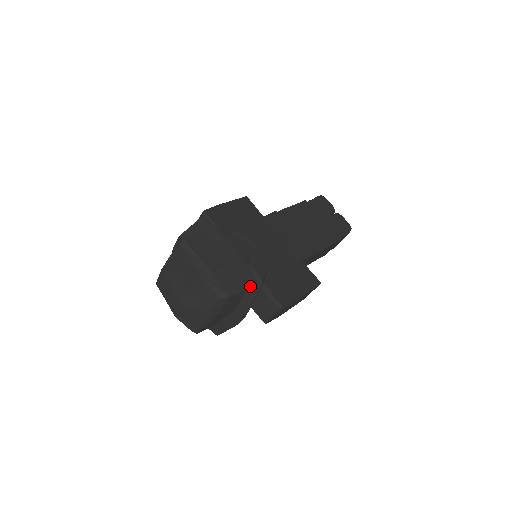
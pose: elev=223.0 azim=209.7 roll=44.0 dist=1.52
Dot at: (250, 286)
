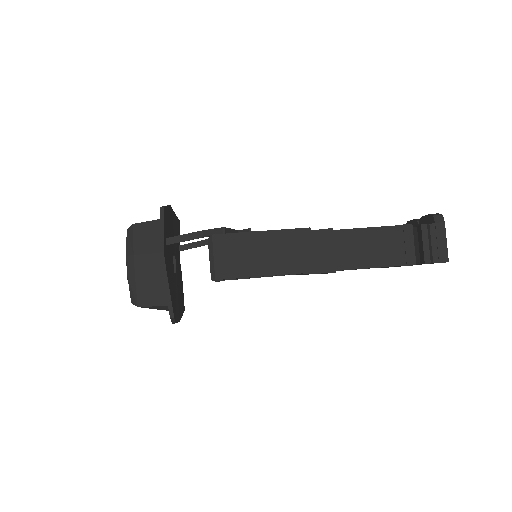
Dot at: occluded
